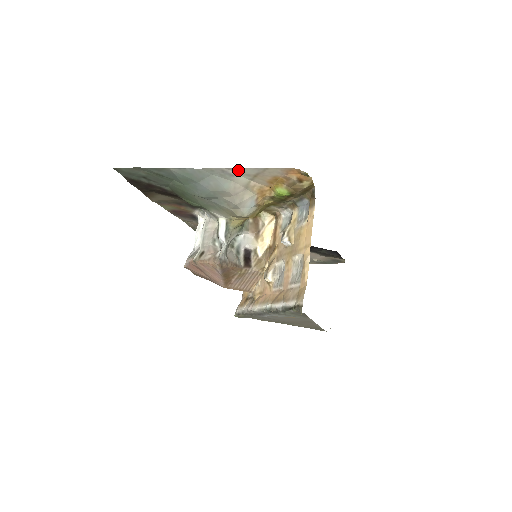
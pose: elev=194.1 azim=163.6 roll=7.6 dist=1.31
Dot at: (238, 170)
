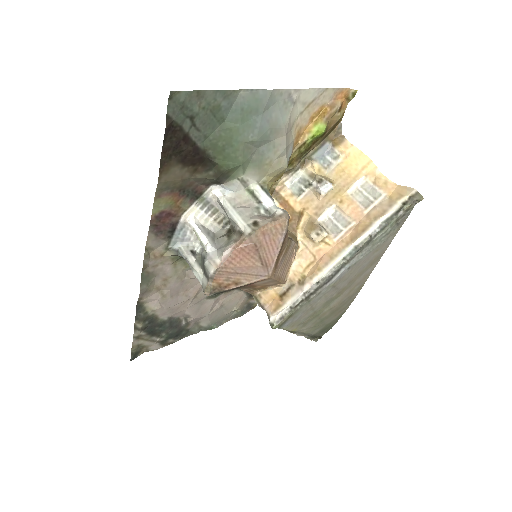
Dot at: (302, 94)
